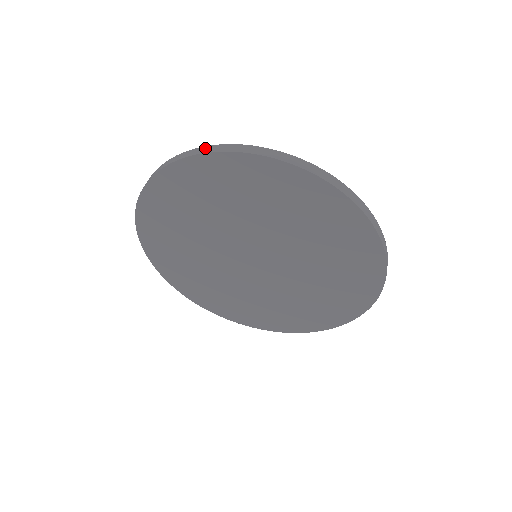
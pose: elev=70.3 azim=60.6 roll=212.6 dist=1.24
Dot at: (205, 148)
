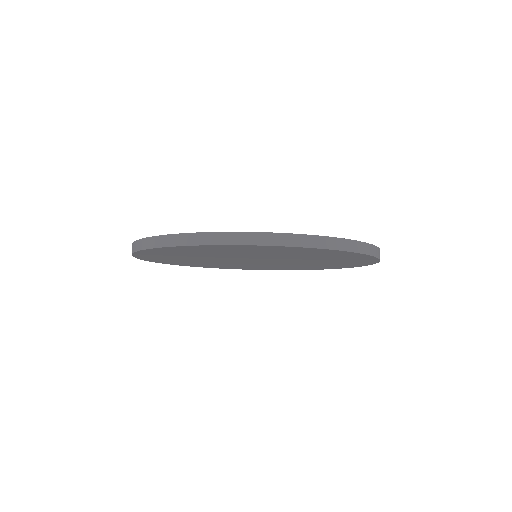
Dot at: (176, 238)
